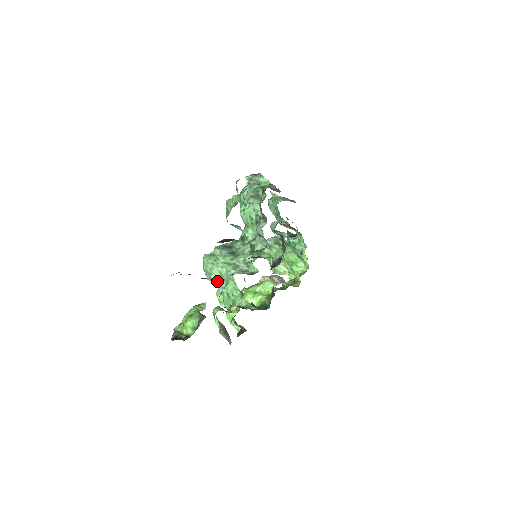
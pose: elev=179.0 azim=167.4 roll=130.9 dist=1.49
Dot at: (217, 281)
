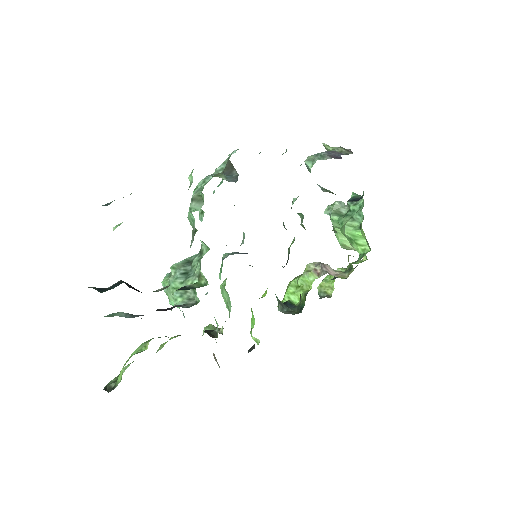
Dot at: (177, 307)
